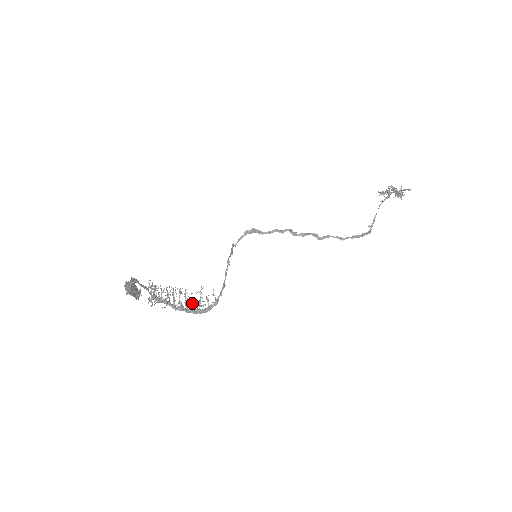
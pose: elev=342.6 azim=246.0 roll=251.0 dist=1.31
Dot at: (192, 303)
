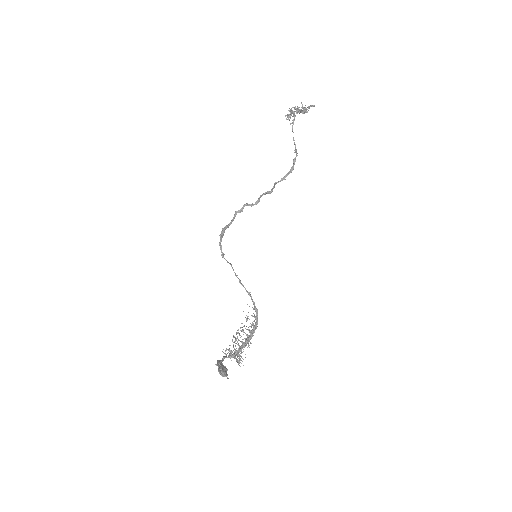
Dot at: (251, 331)
